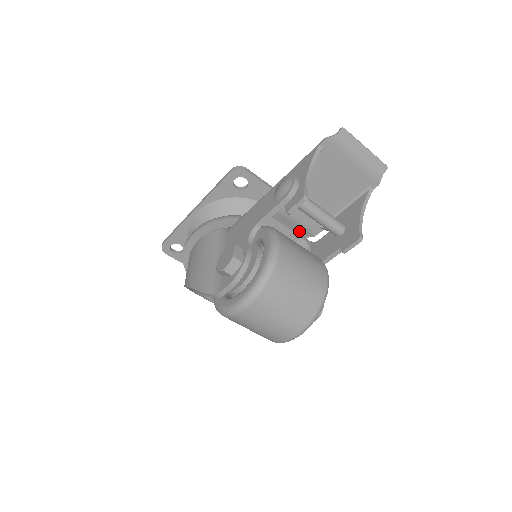
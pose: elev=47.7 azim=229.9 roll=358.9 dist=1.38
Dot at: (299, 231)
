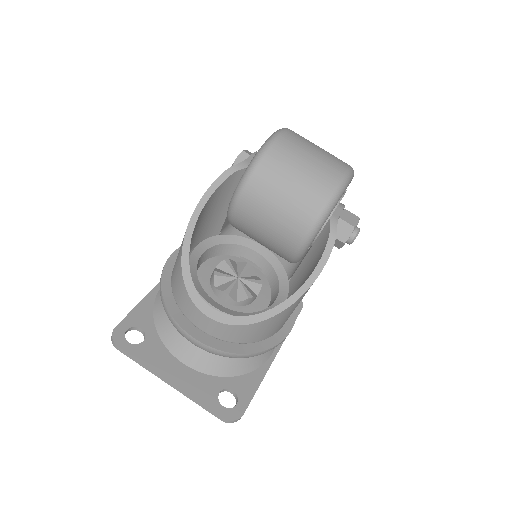
Dot at: occluded
